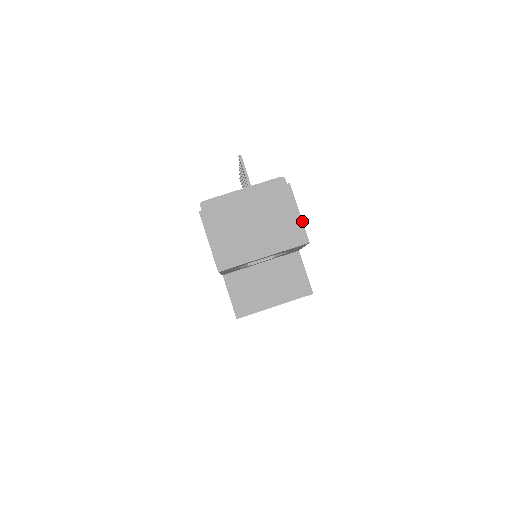
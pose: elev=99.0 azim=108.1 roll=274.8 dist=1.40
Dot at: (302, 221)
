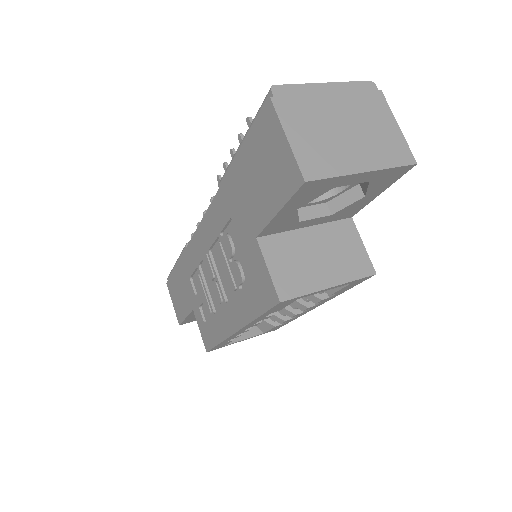
Dot at: occluded
